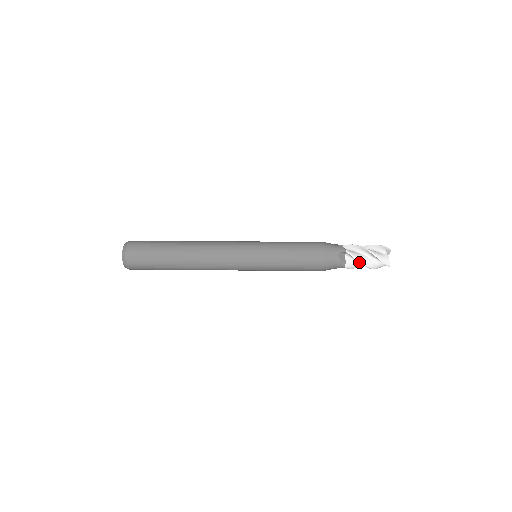
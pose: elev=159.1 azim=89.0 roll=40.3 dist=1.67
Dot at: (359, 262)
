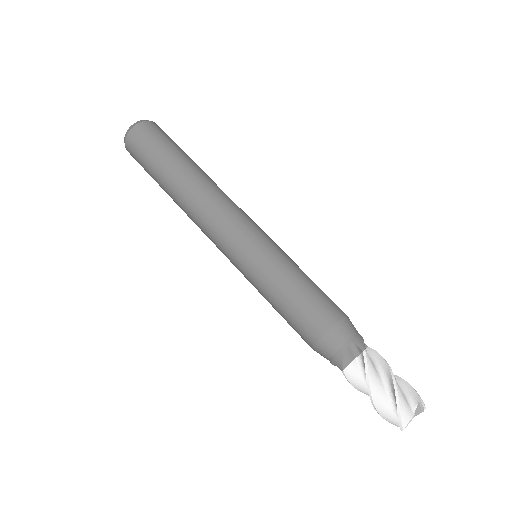
Dot at: (357, 388)
